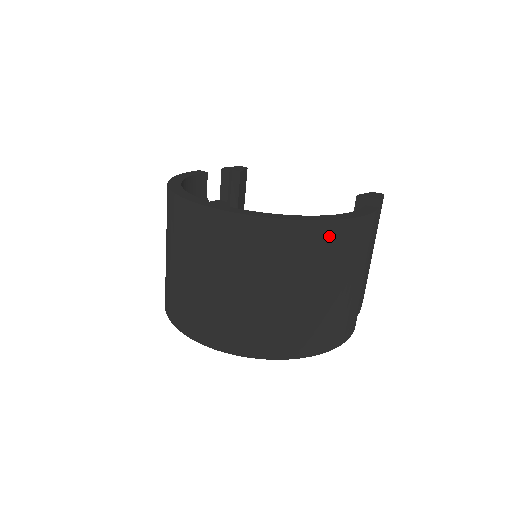
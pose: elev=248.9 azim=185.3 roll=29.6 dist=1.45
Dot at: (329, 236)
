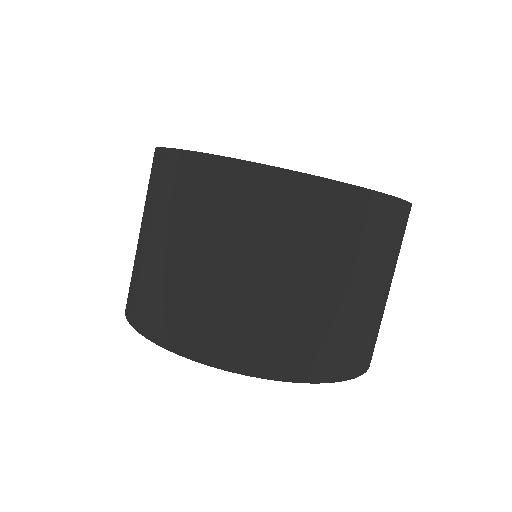
Dot at: (374, 213)
